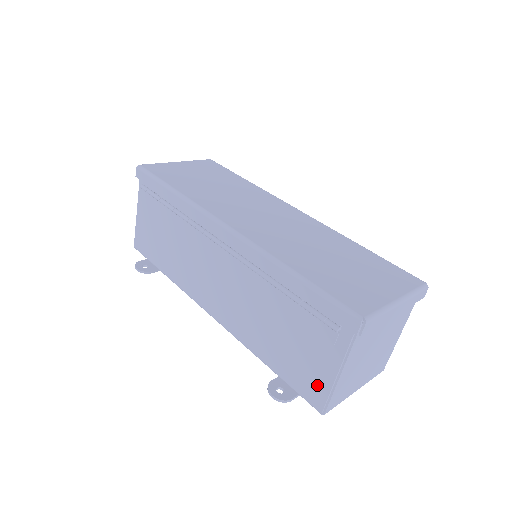
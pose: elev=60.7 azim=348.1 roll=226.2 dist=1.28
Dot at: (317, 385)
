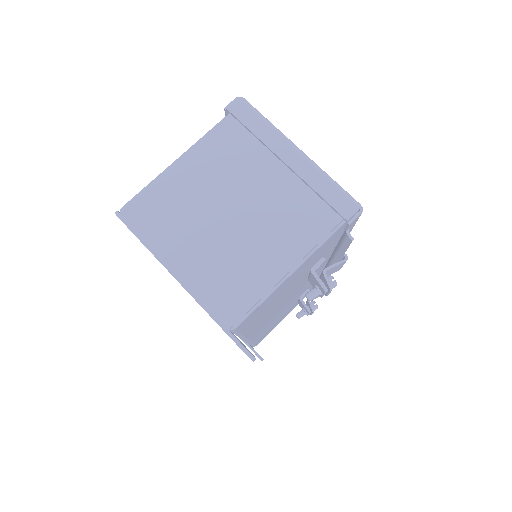
Dot at: occluded
